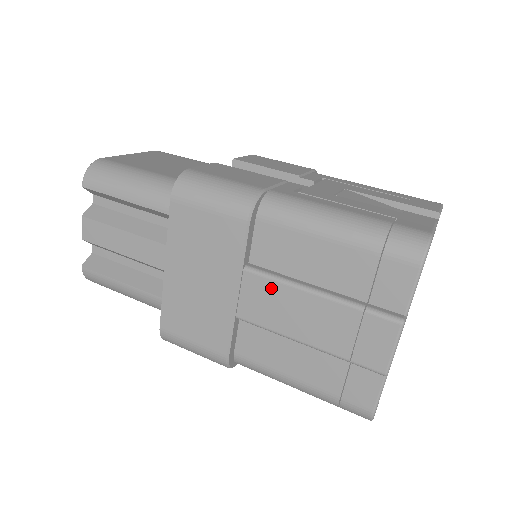
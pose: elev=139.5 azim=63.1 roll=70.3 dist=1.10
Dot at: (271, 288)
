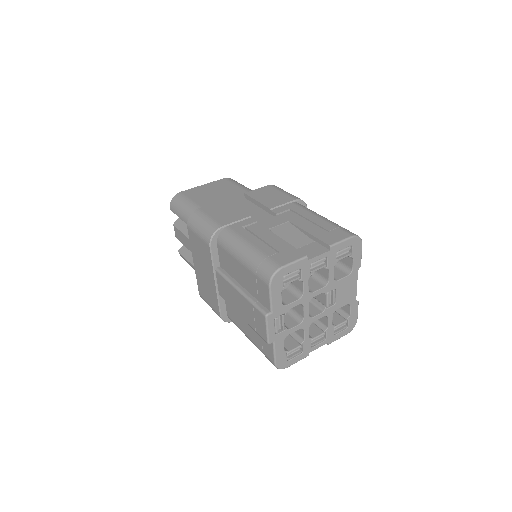
Dot at: (225, 283)
